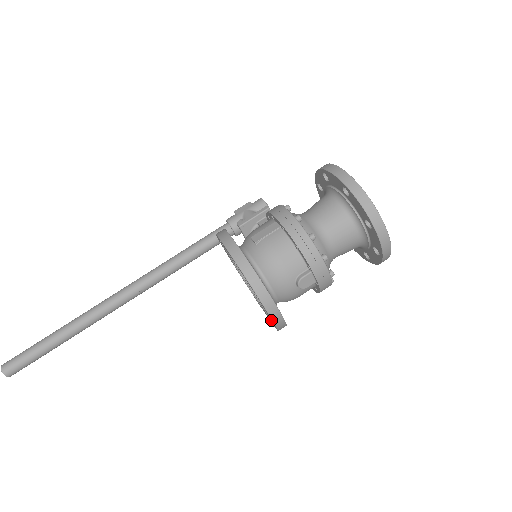
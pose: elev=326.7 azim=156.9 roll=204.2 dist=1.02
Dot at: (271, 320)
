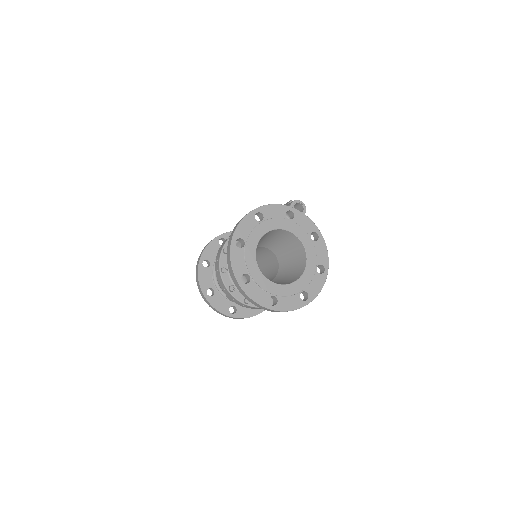
Dot at: (234, 310)
